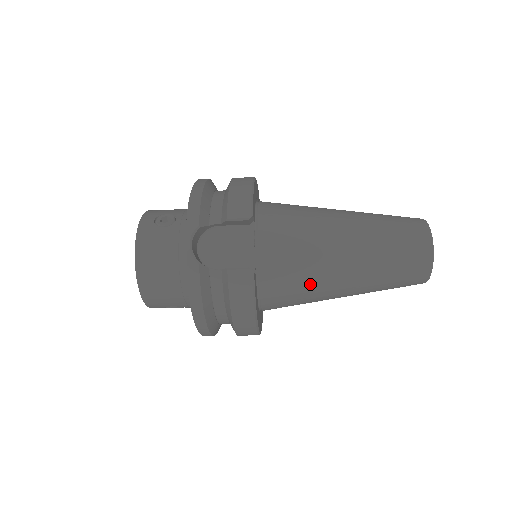
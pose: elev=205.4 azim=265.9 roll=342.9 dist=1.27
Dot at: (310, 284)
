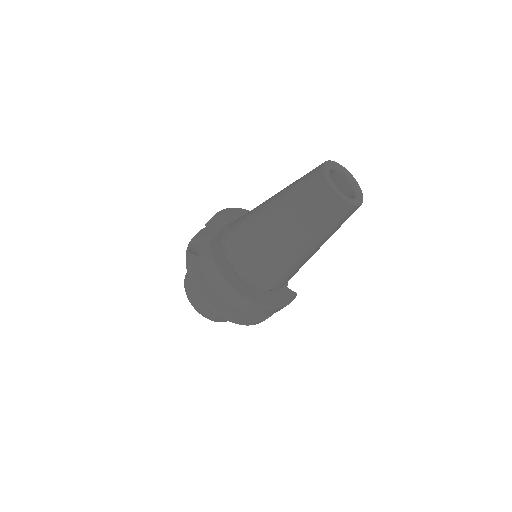
Dot at: (255, 240)
